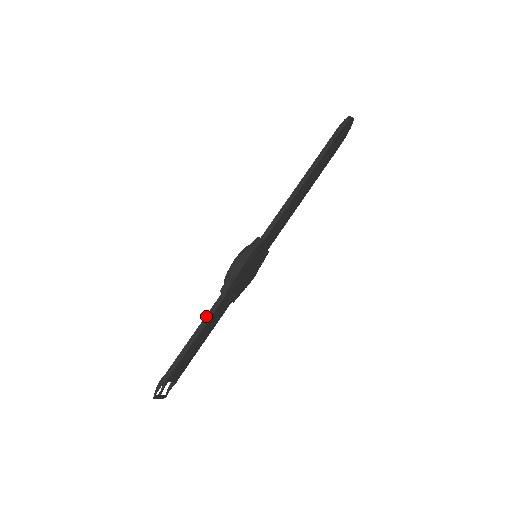
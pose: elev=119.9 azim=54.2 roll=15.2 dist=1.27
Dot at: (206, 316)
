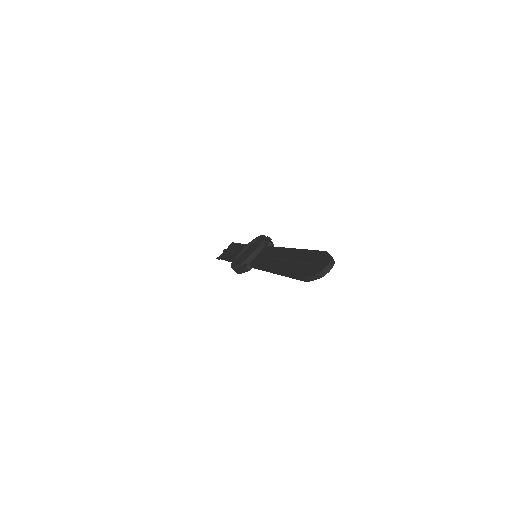
Dot at: (229, 260)
